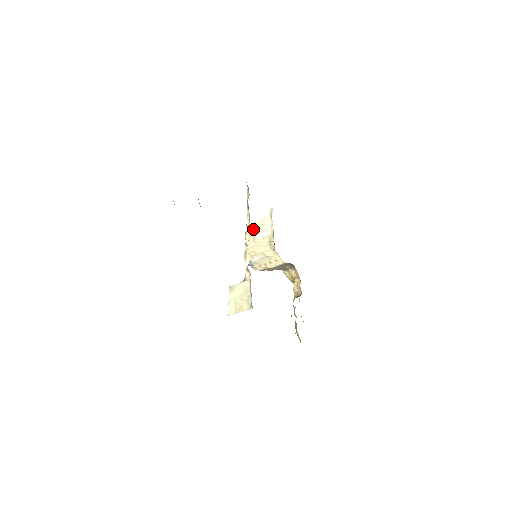
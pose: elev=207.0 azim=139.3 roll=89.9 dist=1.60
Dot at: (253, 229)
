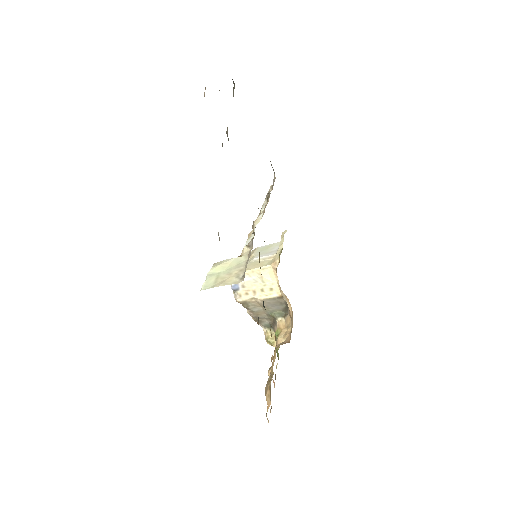
Dot at: (252, 253)
